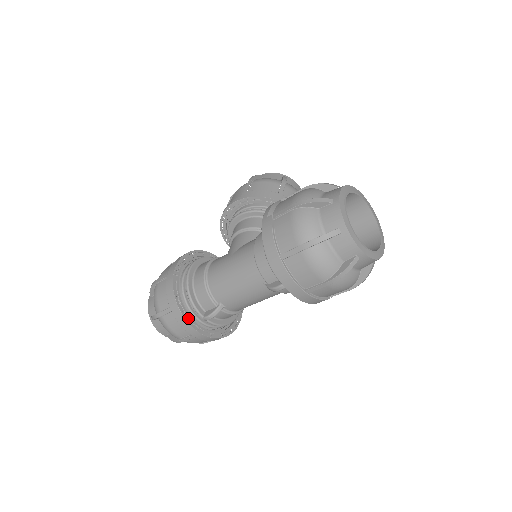
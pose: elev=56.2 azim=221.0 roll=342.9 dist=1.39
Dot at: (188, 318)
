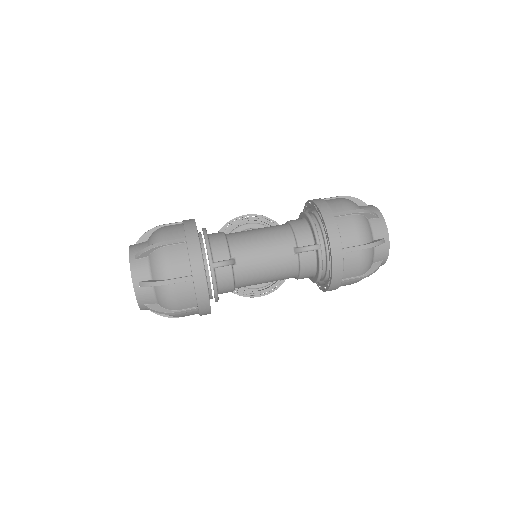
Dot at: (201, 254)
